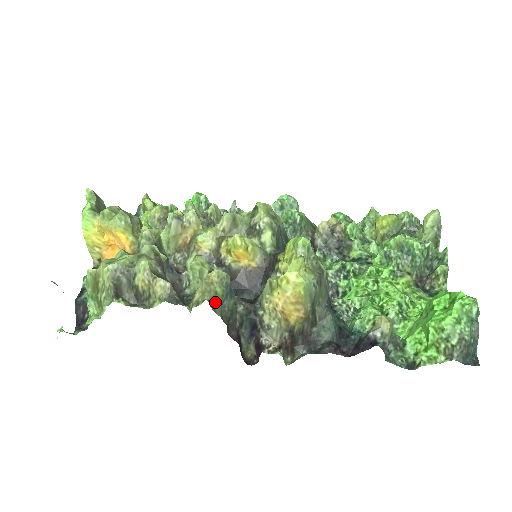
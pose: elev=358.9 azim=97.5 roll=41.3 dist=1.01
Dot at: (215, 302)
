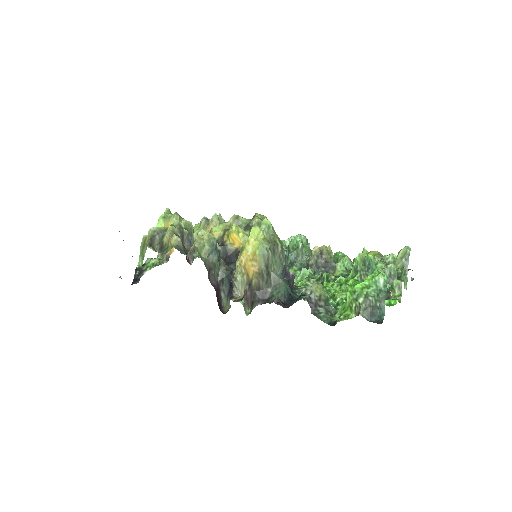
Dot at: (203, 253)
